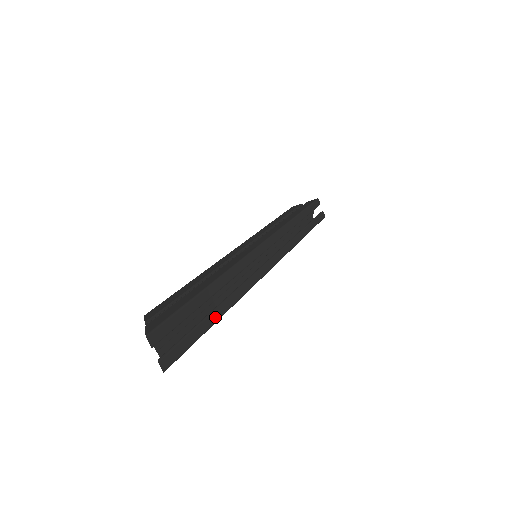
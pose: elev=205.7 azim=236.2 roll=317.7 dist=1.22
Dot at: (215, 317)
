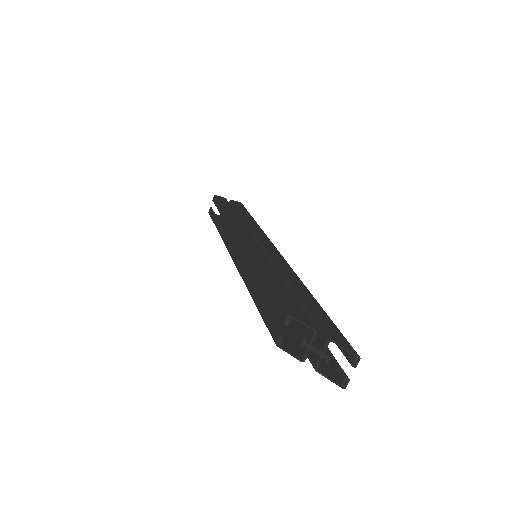
Dot at: occluded
